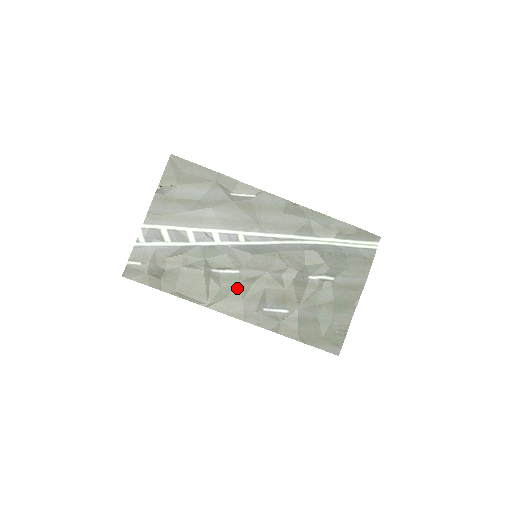
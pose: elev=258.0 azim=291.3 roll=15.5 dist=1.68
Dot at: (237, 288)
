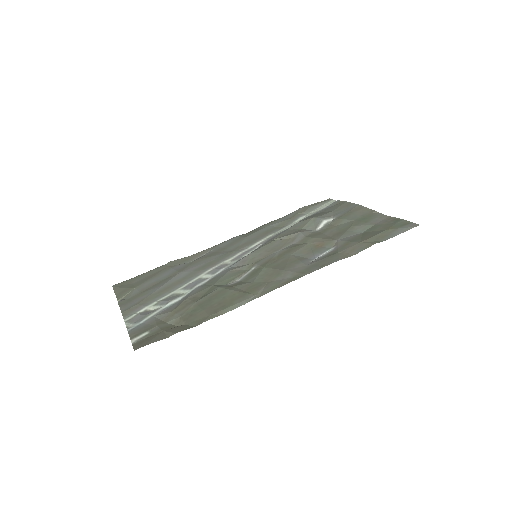
Dot at: (267, 271)
